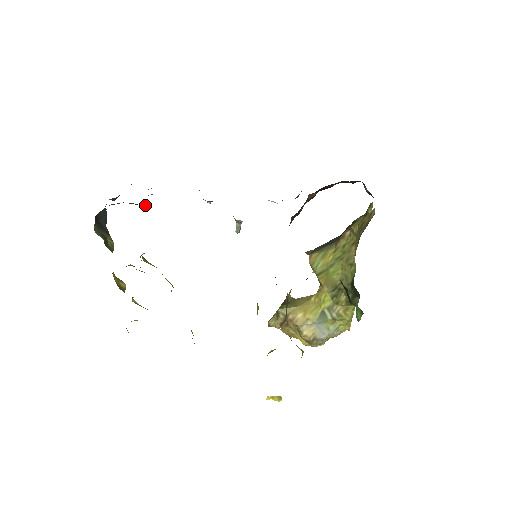
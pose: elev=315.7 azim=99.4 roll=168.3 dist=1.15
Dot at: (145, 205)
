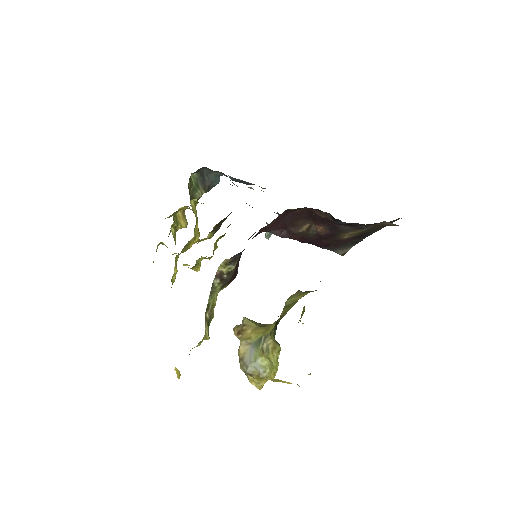
Dot at: occluded
